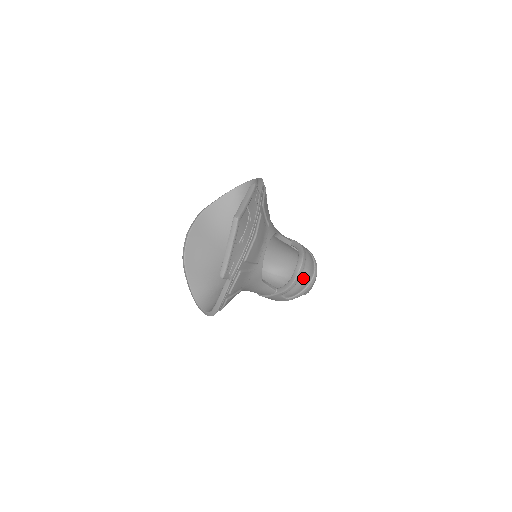
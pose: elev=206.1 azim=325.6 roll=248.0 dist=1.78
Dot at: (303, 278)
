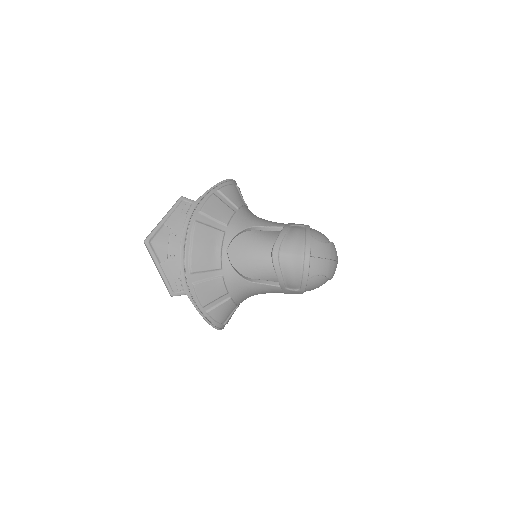
Dot at: (286, 265)
